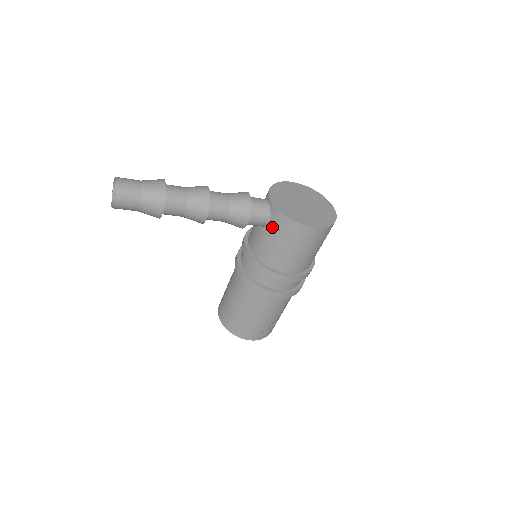
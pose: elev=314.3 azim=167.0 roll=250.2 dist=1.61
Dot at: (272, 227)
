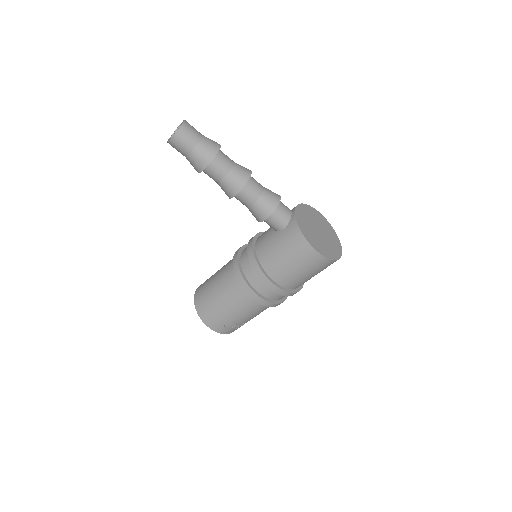
Dot at: (284, 234)
